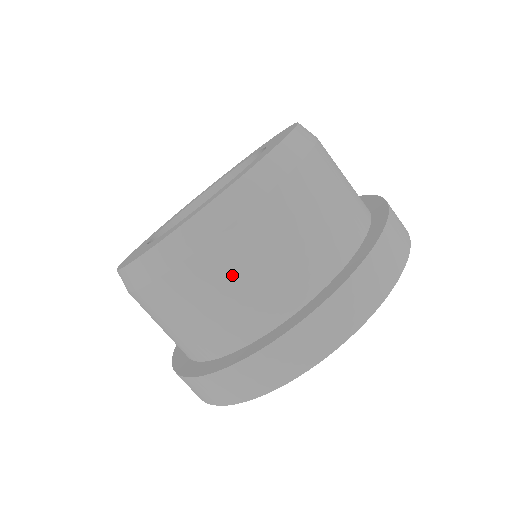
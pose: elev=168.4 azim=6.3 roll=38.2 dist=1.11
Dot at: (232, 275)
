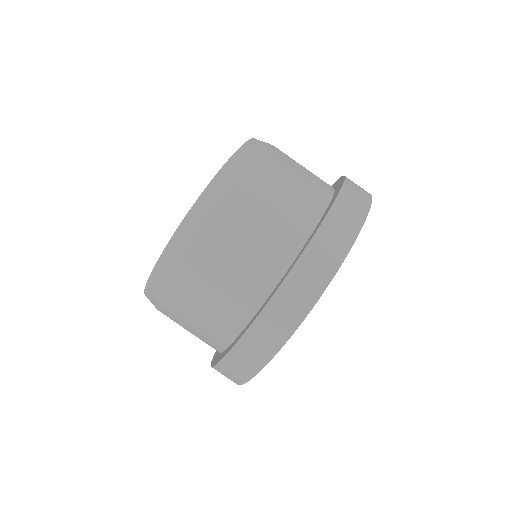
Dot at: (180, 324)
